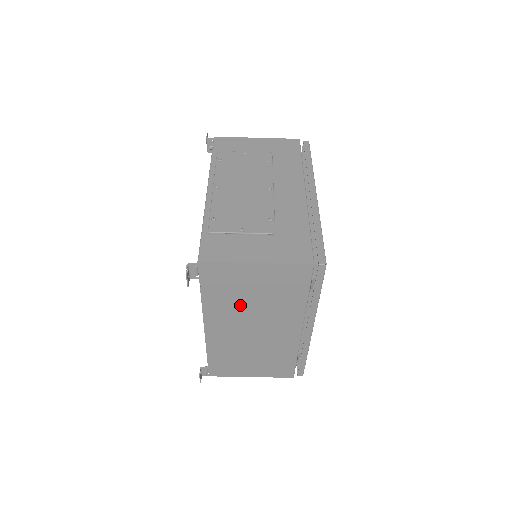
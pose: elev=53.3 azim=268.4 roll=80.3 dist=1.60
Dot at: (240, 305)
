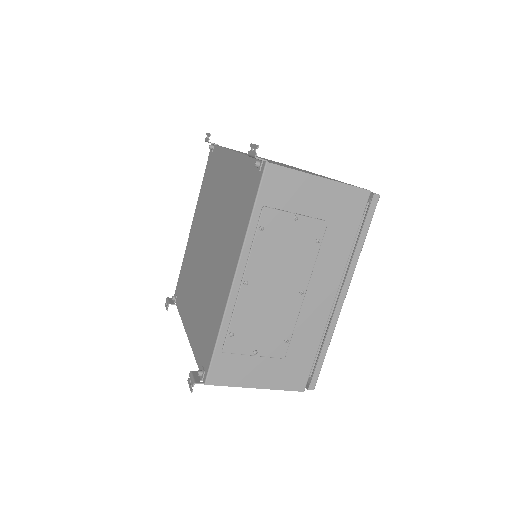
Dot at: occluded
